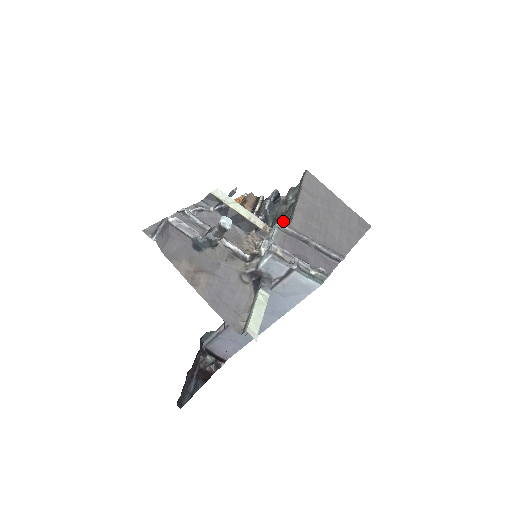
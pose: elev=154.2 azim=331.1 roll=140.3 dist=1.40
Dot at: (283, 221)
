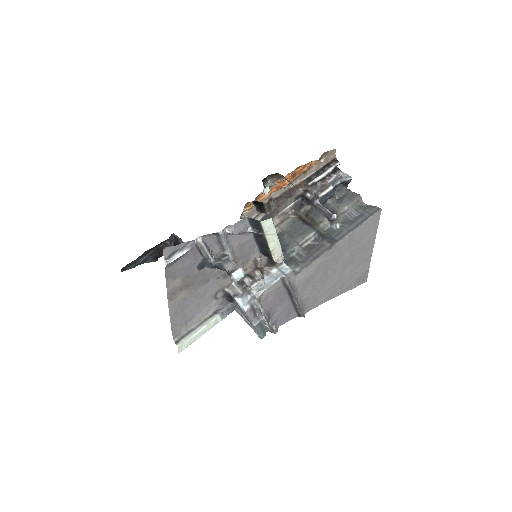
Dot at: (294, 271)
